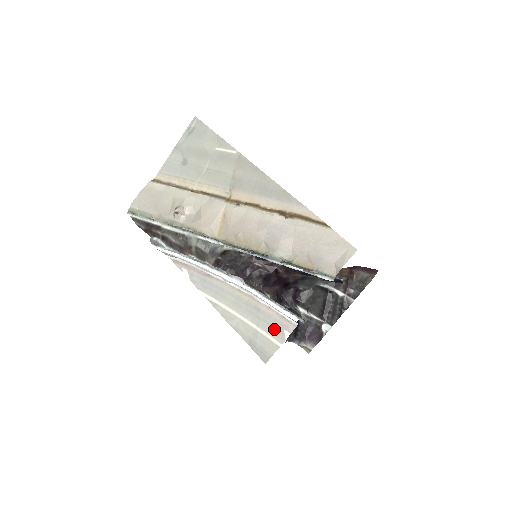
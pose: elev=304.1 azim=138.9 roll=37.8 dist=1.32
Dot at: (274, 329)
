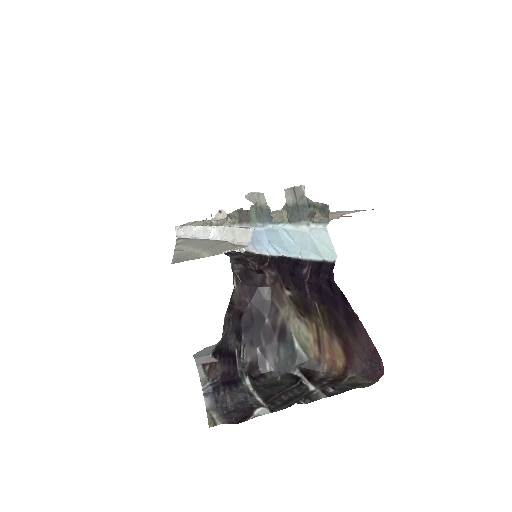
Dot at: (217, 250)
